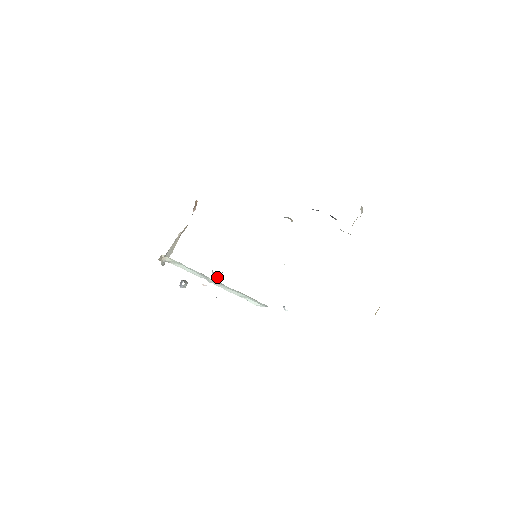
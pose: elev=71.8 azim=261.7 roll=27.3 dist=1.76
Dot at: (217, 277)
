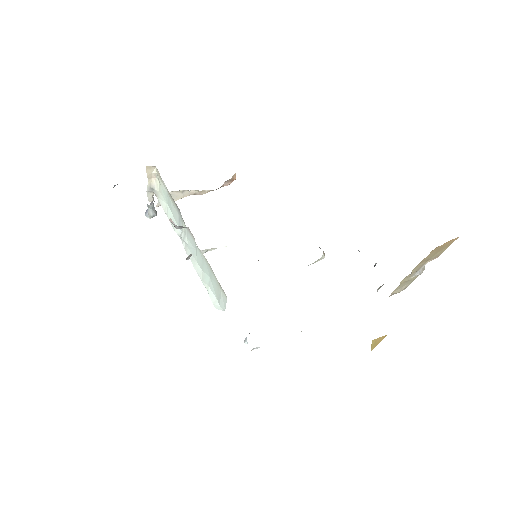
Dot at: occluded
